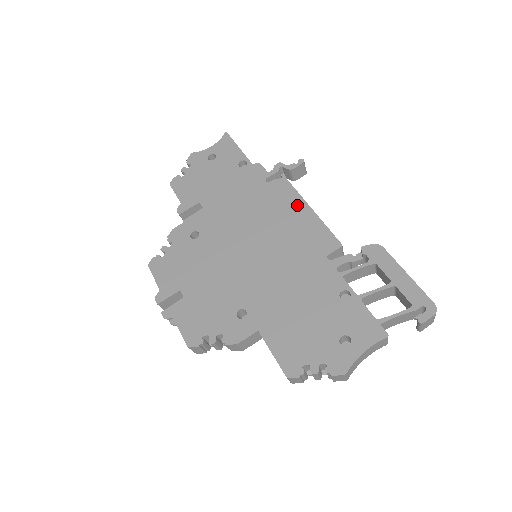
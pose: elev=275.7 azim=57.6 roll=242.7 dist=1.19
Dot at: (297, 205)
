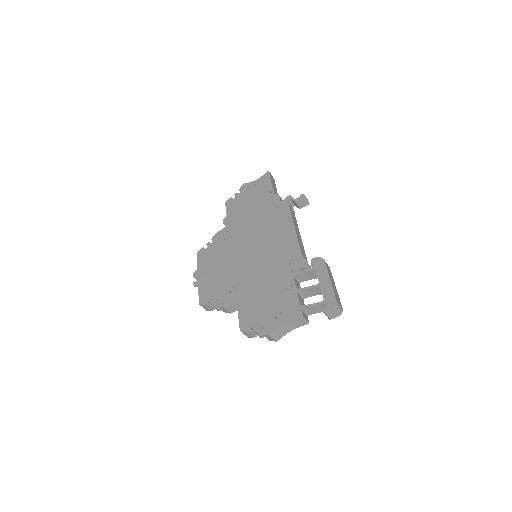
Dot at: (288, 225)
